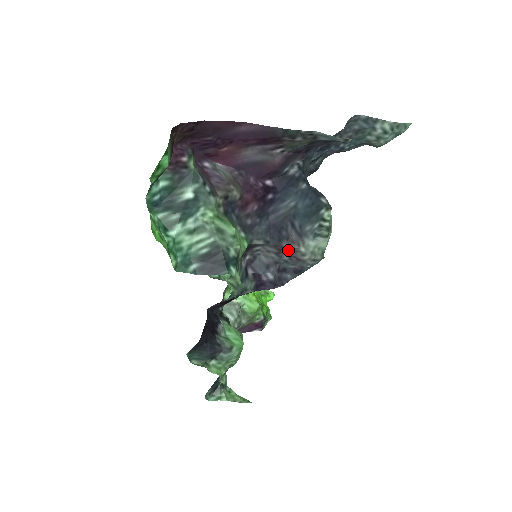
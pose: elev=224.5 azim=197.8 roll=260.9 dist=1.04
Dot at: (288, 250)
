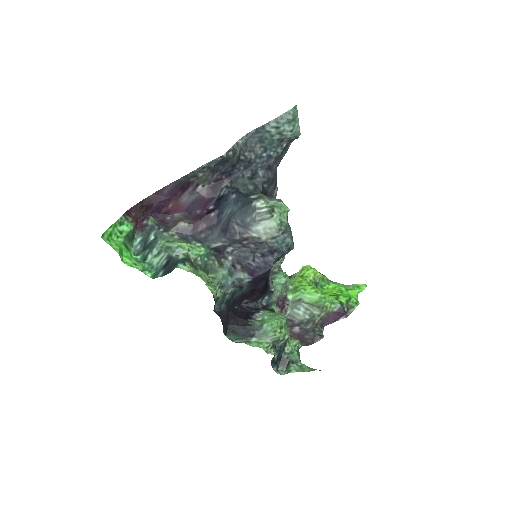
Dot at: (246, 240)
